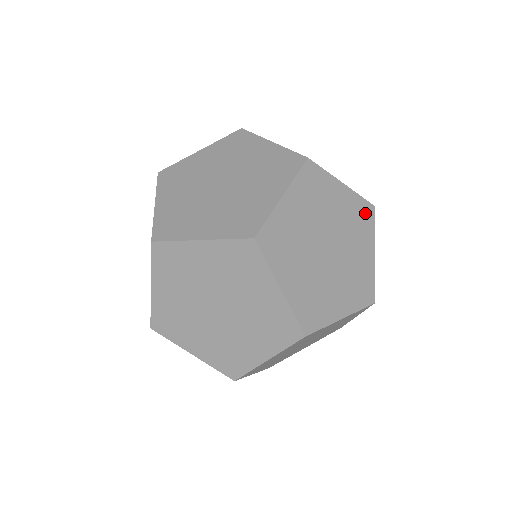
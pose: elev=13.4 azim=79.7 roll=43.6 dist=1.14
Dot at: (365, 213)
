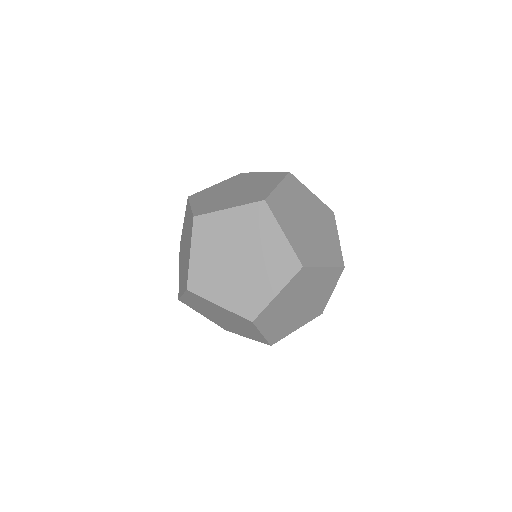
Dot at: (278, 176)
